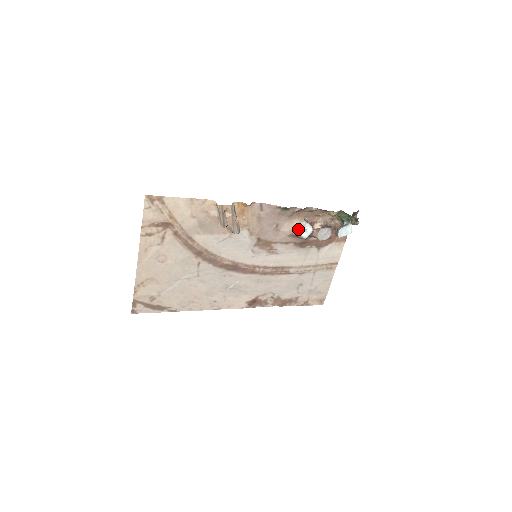
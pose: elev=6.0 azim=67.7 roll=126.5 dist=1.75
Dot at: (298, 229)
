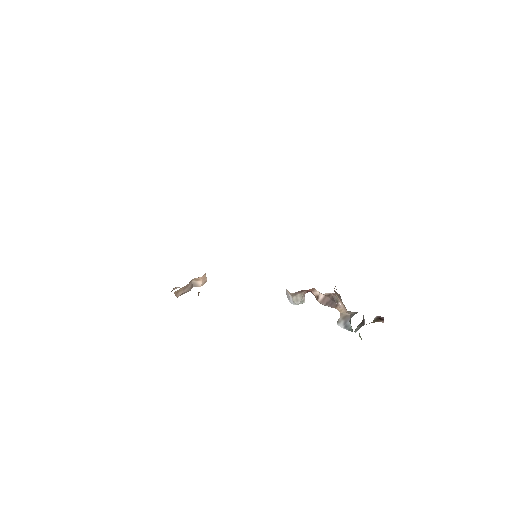
Dot at: (286, 291)
